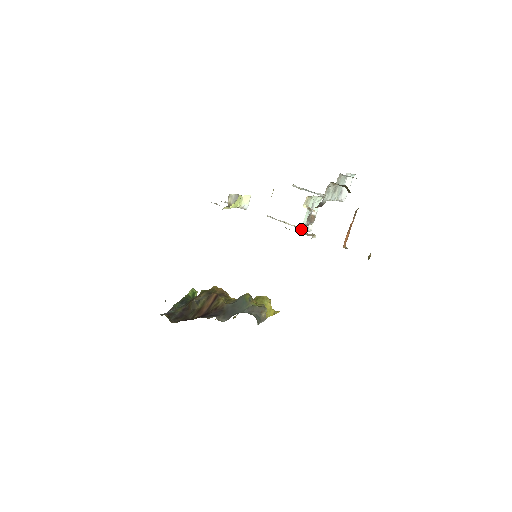
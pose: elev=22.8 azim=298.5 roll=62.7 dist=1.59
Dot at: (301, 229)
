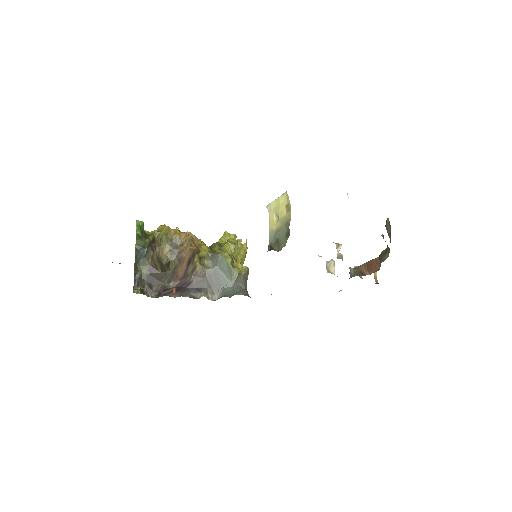
Dot at: occluded
